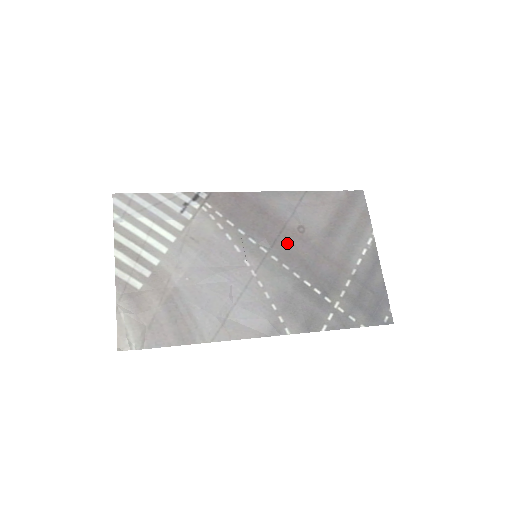
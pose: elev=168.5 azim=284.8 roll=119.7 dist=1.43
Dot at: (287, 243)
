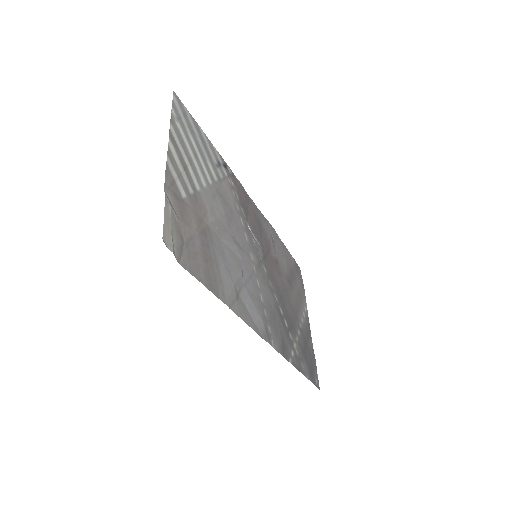
Dot at: (271, 265)
